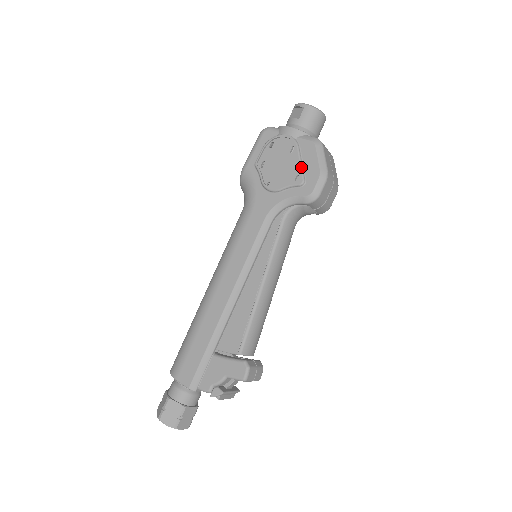
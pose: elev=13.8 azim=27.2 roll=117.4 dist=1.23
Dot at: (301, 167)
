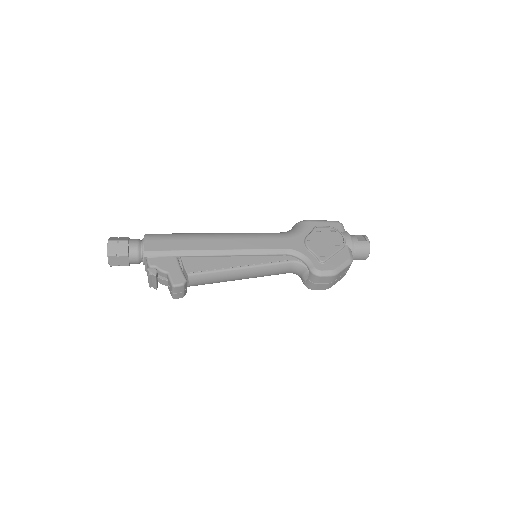
Dot at: (331, 256)
